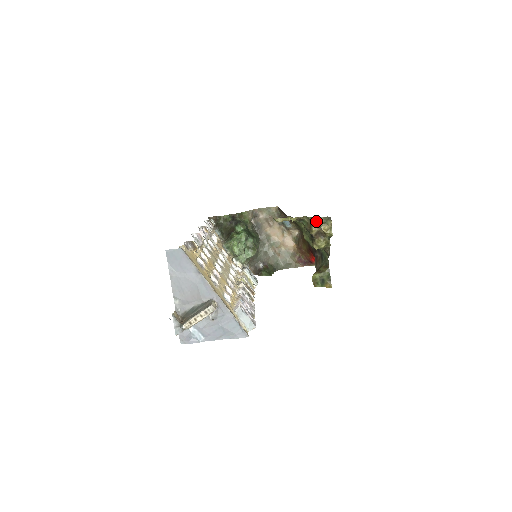
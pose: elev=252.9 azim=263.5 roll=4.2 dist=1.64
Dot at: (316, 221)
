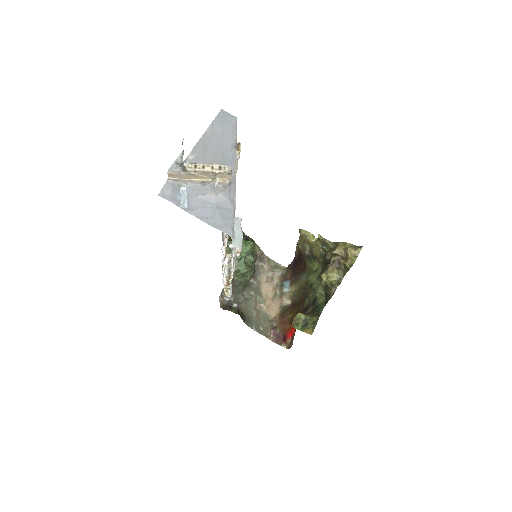
Dot at: (344, 245)
